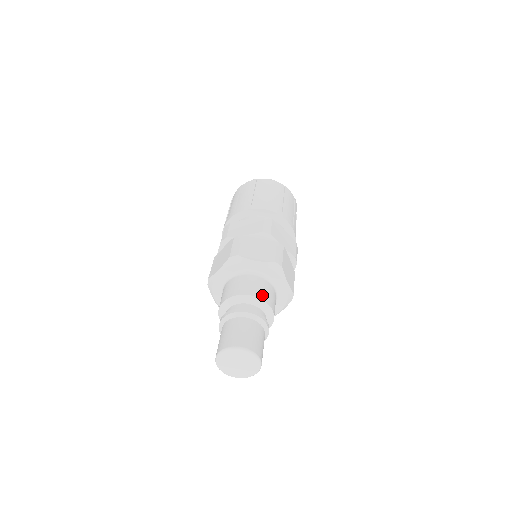
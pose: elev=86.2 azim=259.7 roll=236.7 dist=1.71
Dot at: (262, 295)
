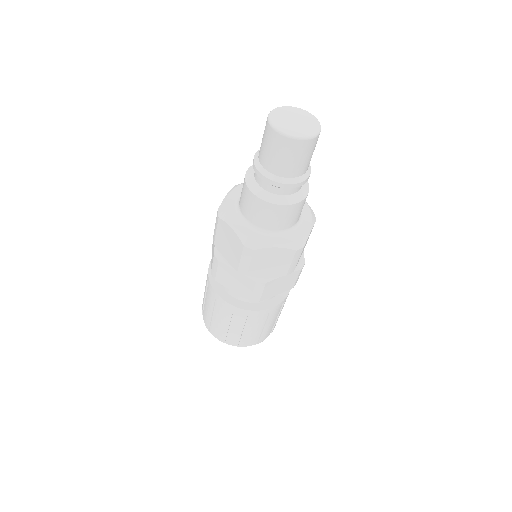
Dot at: occluded
